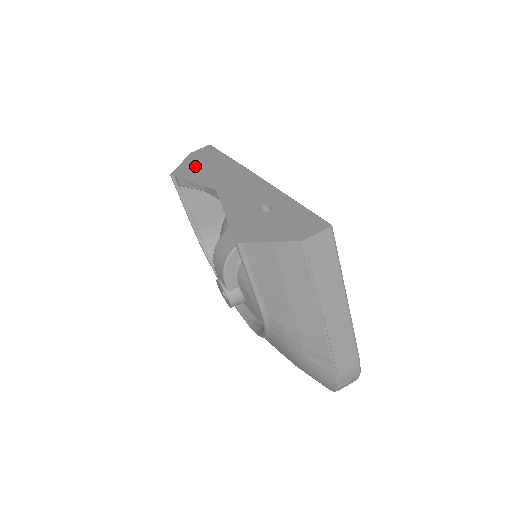
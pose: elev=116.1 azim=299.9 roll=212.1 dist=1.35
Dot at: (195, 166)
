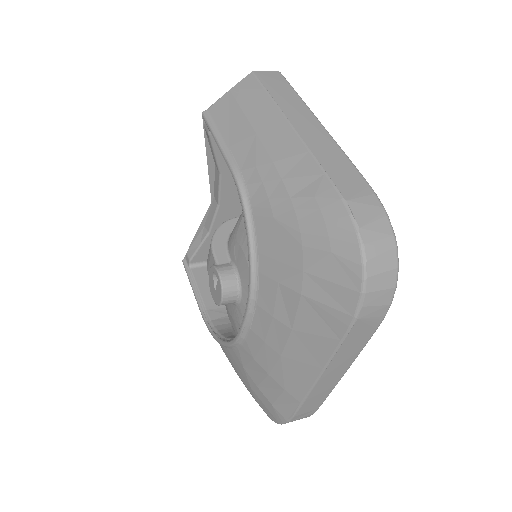
Dot at: occluded
